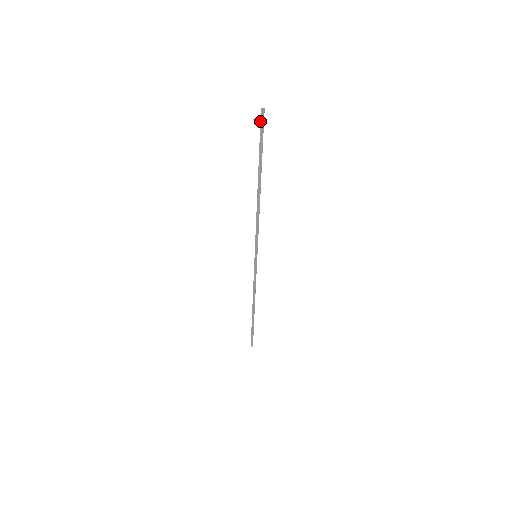
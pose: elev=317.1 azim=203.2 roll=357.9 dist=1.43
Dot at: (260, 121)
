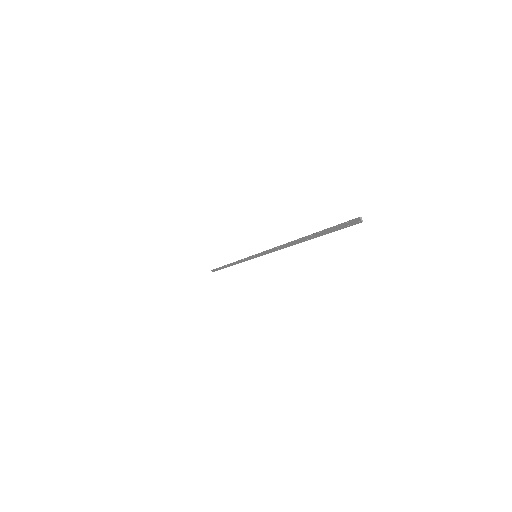
Dot at: occluded
